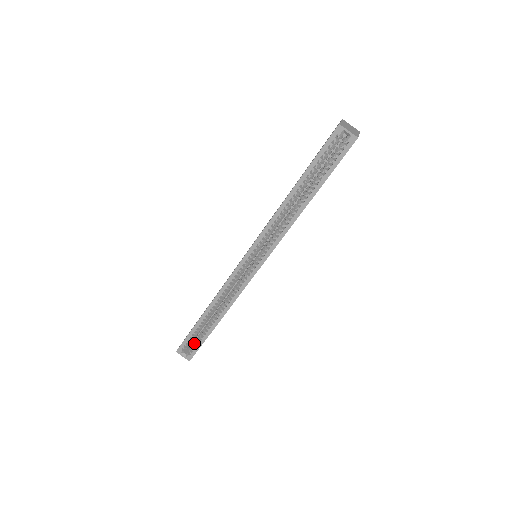
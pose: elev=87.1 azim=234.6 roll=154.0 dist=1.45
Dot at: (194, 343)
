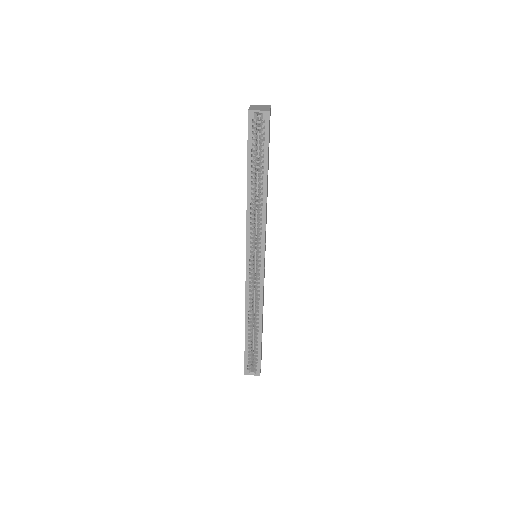
Dot at: (254, 358)
